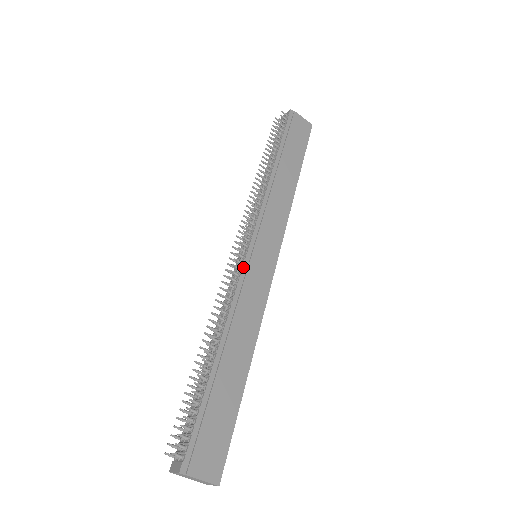
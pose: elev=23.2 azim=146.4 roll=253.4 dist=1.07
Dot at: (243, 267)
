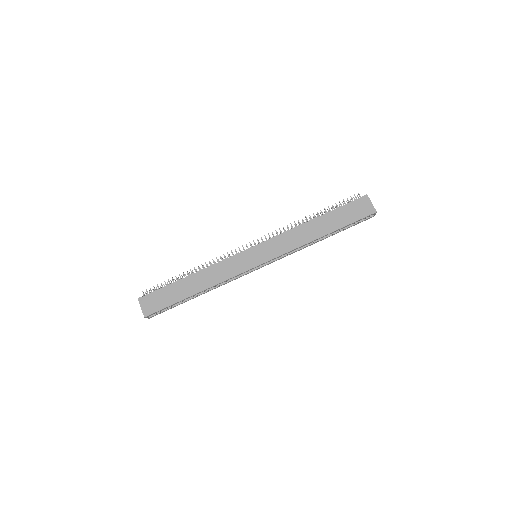
Dot at: (238, 253)
